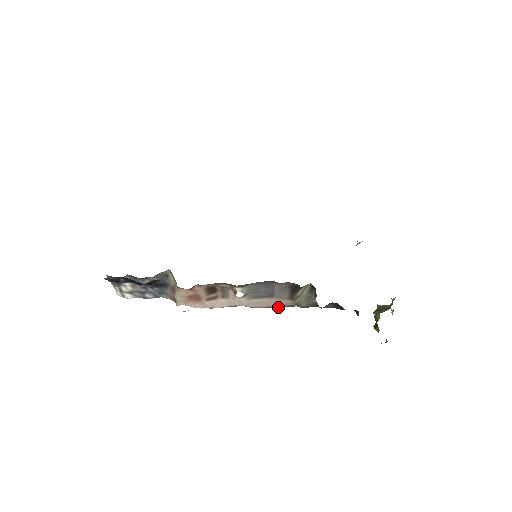
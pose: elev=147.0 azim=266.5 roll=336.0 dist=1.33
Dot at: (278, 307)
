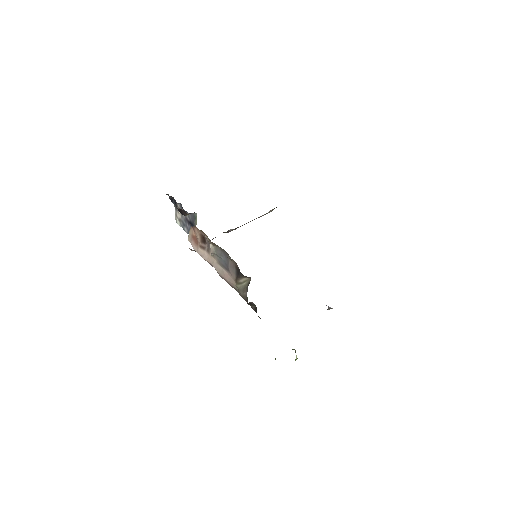
Dot at: (229, 284)
